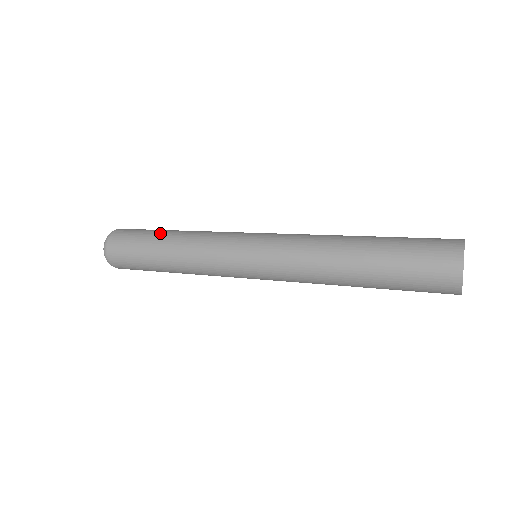
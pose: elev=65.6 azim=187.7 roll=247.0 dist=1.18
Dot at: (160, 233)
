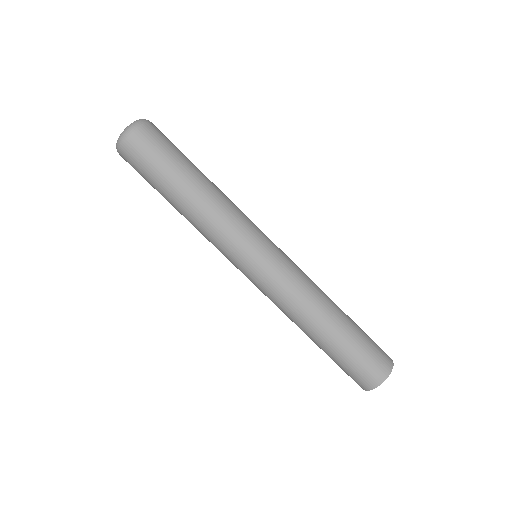
Dot at: (193, 170)
